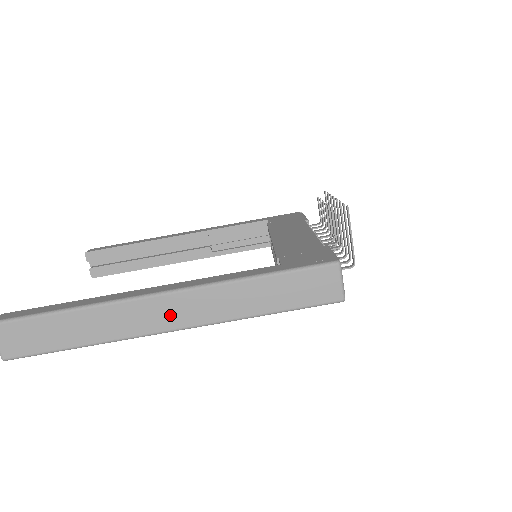
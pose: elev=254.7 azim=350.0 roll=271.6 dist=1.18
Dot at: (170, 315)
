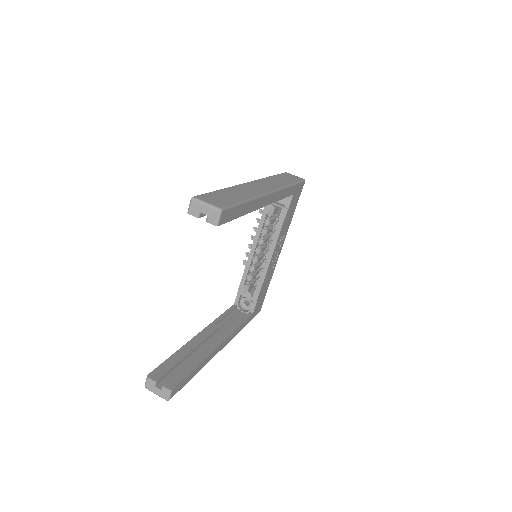
Dot at: (263, 187)
